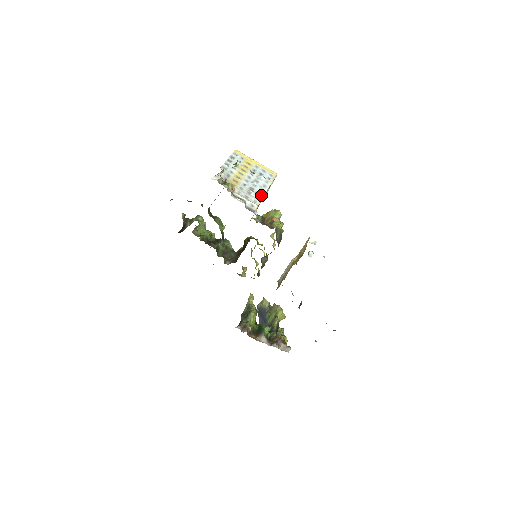
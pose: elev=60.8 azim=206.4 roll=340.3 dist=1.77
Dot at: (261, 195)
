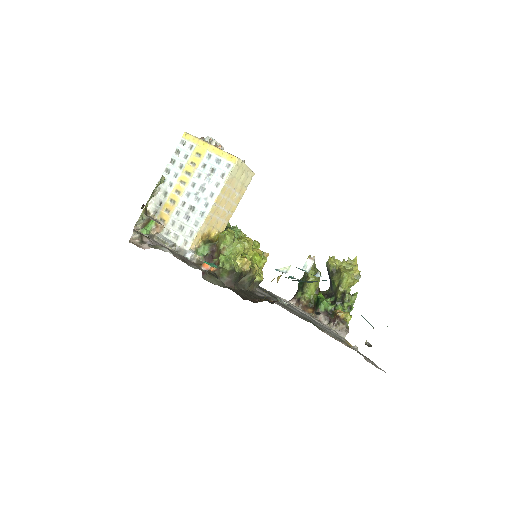
Dot at: (203, 216)
